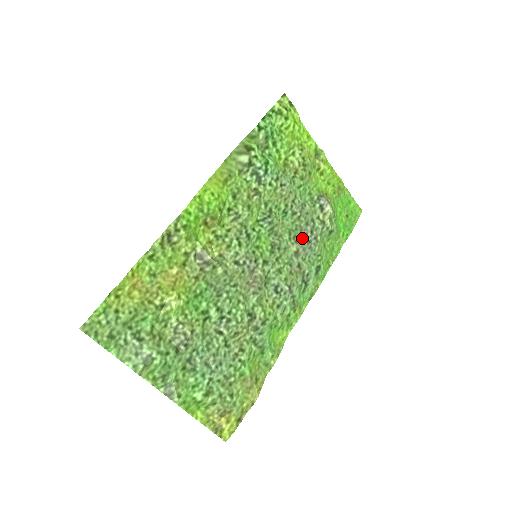
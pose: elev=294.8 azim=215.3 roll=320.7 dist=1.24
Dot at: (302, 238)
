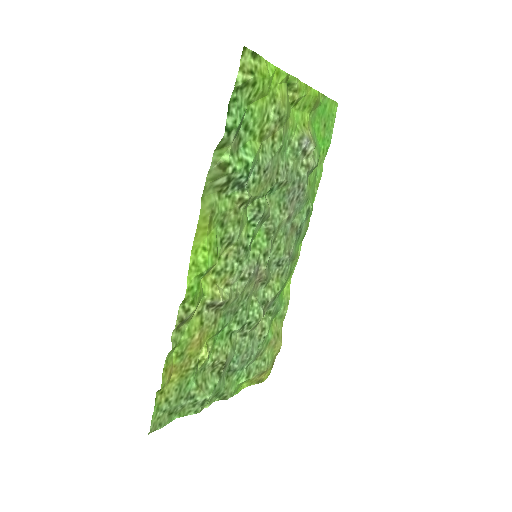
Dot at: (291, 199)
